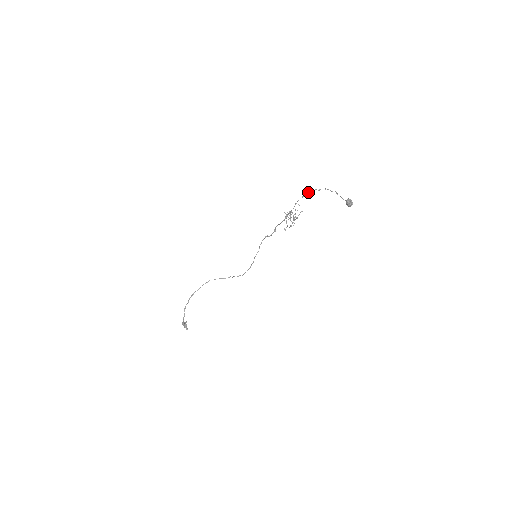
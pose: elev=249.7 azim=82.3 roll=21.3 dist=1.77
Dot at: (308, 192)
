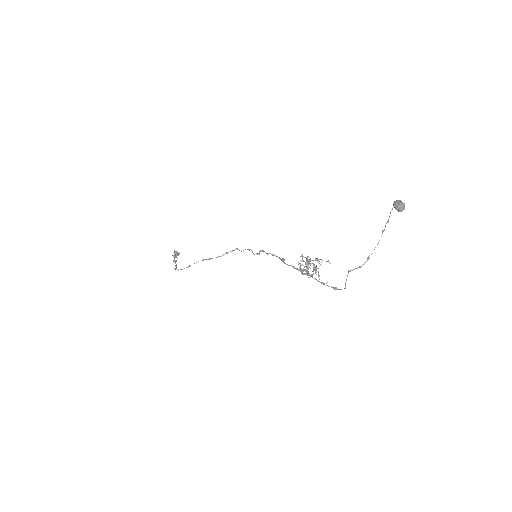
Dot at: occluded
